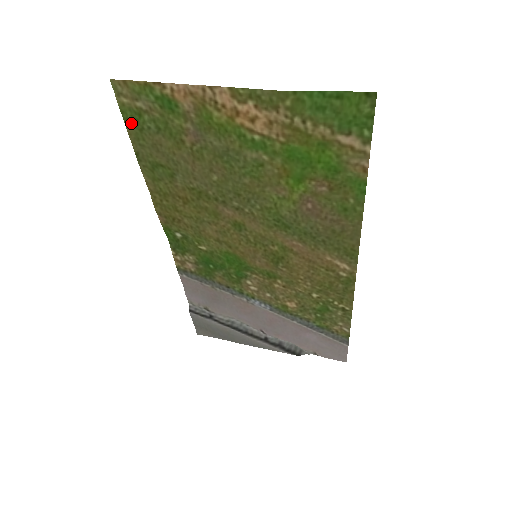
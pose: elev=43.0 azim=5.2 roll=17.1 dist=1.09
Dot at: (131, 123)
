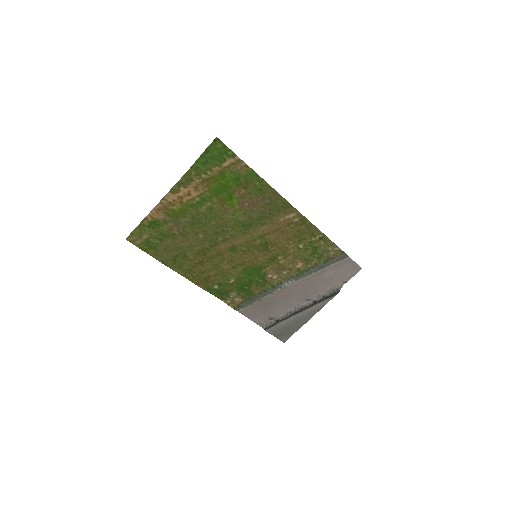
Dot at: (148, 250)
